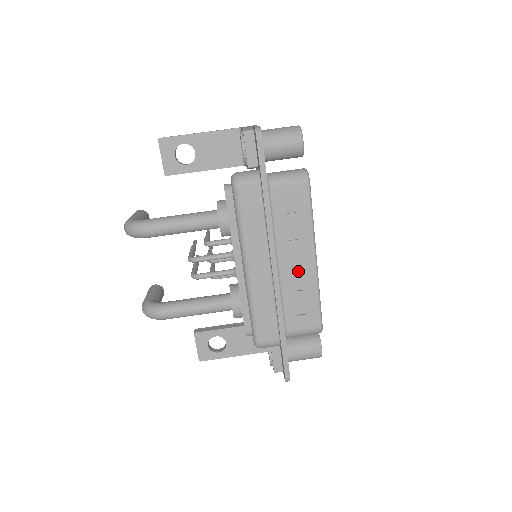
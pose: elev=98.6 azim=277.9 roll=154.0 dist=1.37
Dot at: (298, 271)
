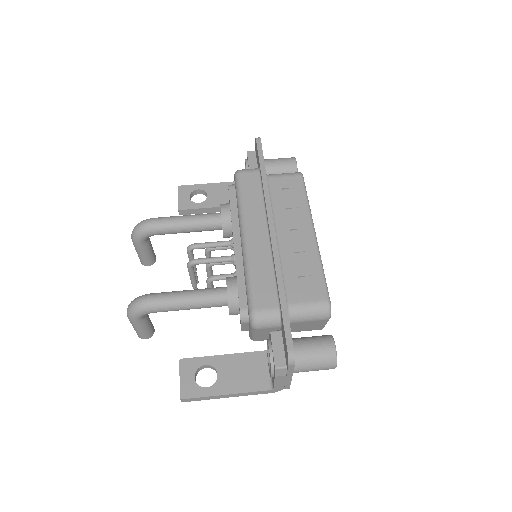
Dot at: (297, 242)
